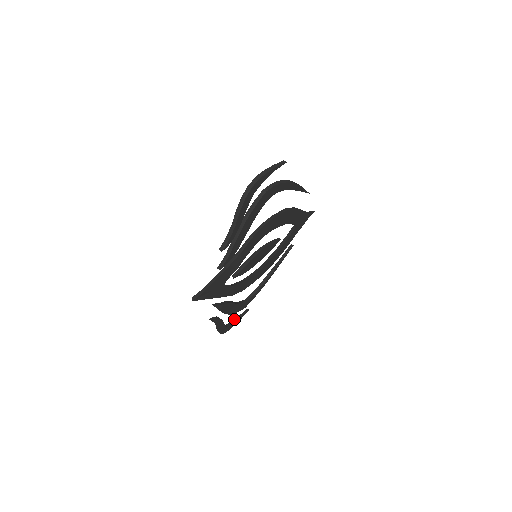
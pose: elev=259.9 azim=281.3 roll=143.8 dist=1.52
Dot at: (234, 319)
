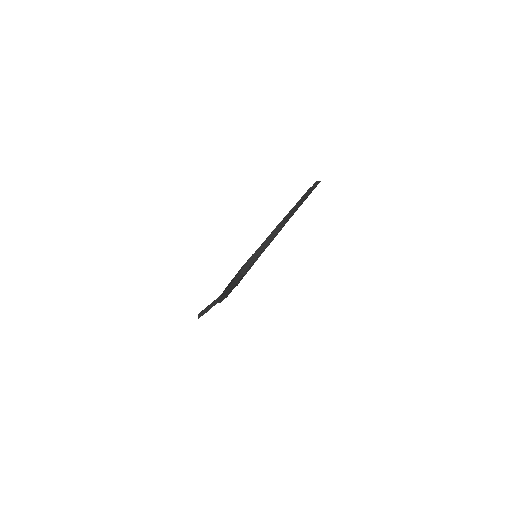
Dot at: occluded
